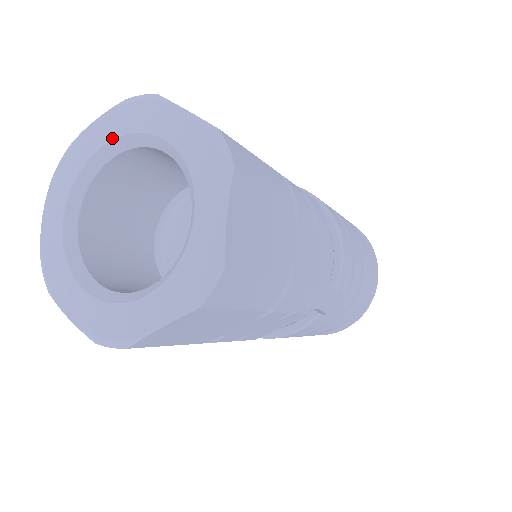
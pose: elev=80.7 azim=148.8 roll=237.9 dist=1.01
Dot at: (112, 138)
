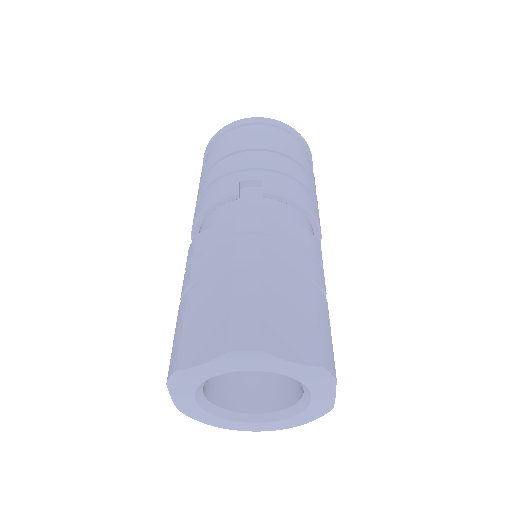
Dot at: (292, 377)
